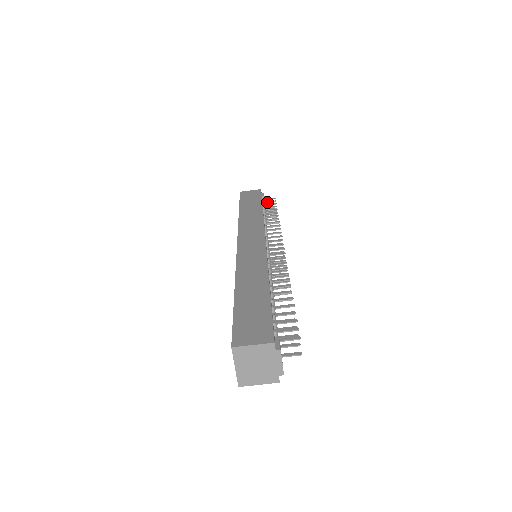
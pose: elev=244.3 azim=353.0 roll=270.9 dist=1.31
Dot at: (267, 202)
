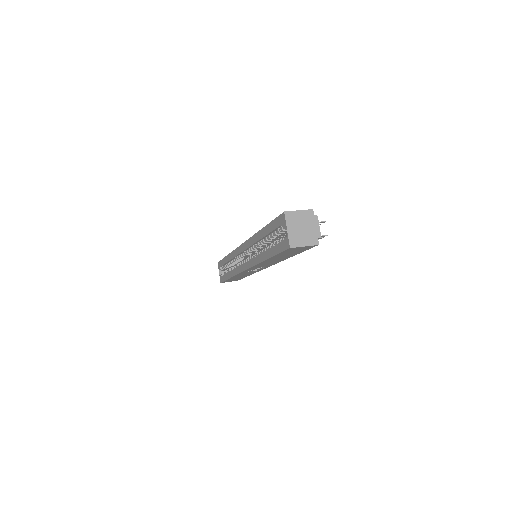
Dot at: occluded
